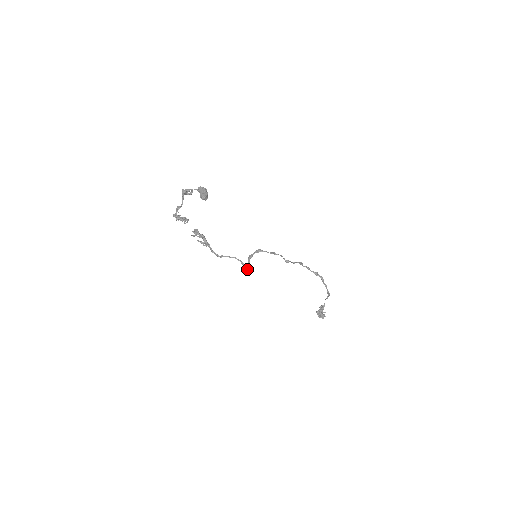
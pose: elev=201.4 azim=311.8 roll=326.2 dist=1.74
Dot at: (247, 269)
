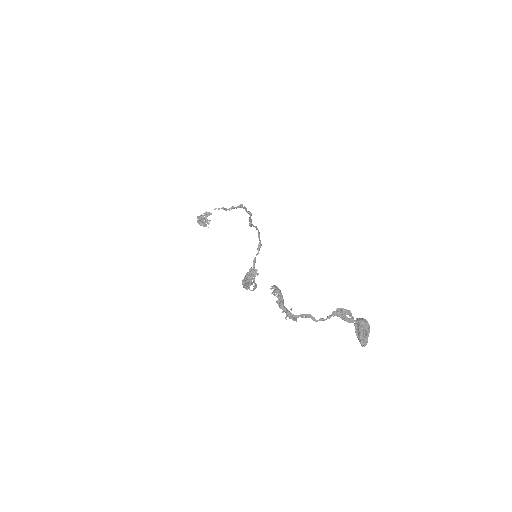
Dot at: occluded
